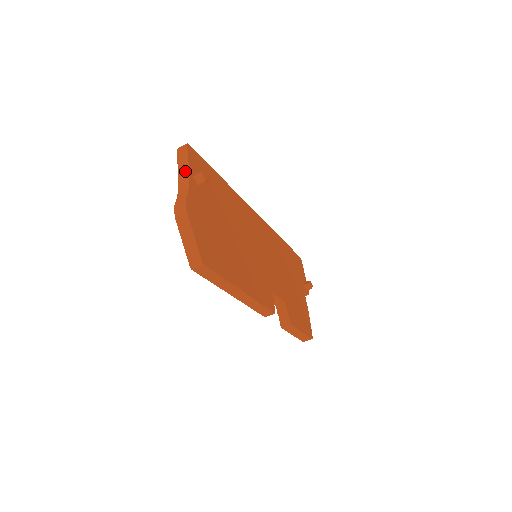
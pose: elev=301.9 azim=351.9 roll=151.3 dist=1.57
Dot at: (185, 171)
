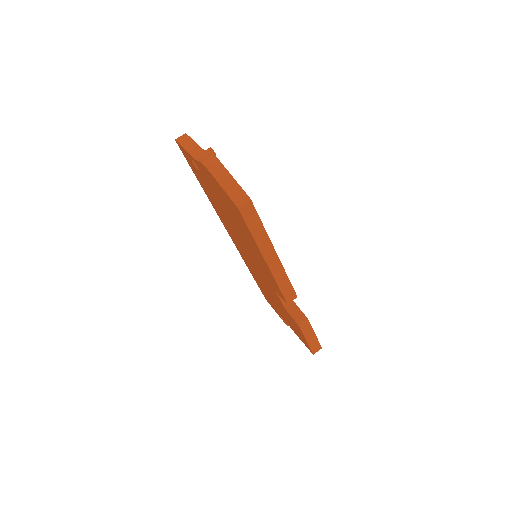
Dot at: (194, 147)
